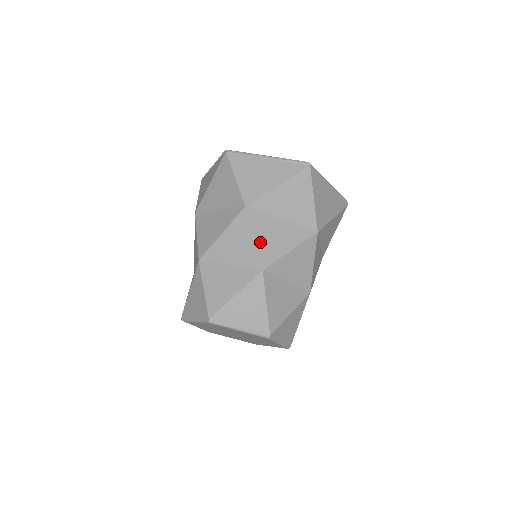
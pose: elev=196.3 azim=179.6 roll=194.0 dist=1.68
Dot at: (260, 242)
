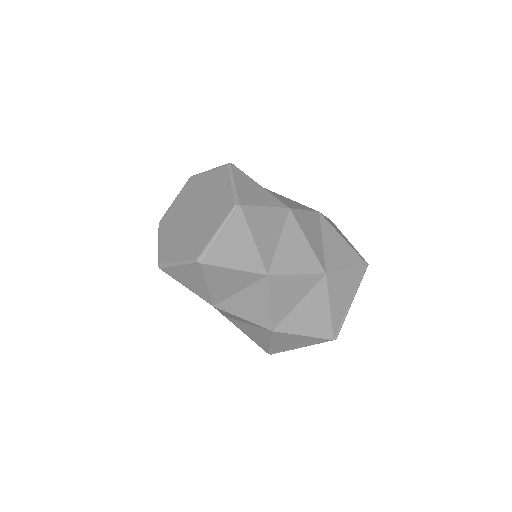
Dot at: (305, 214)
